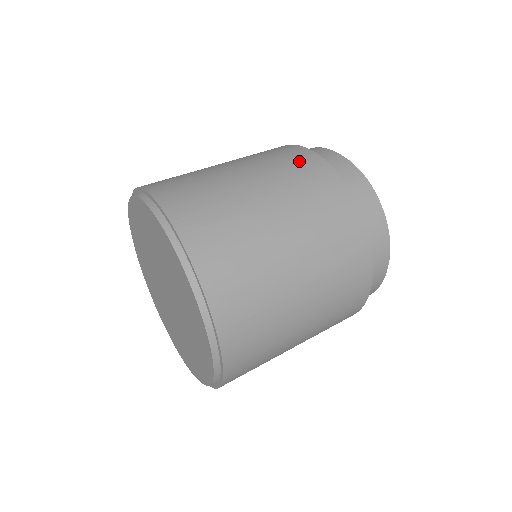
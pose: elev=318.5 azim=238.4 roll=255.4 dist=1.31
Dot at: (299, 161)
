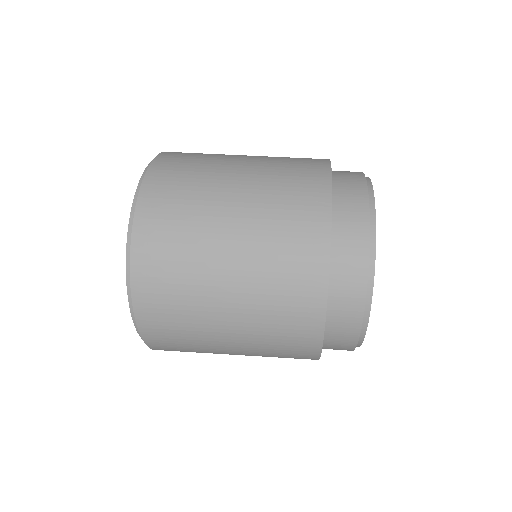
Dot at: (304, 185)
